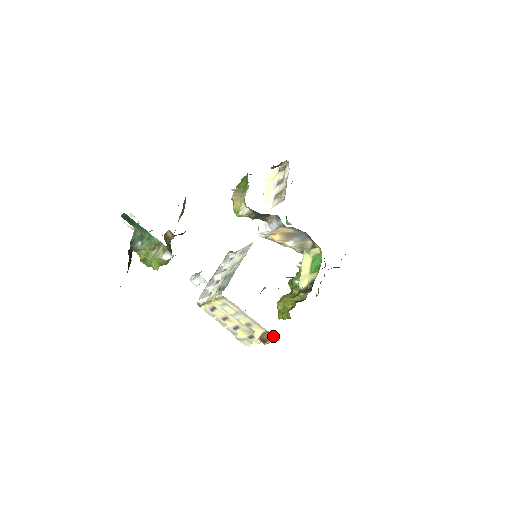
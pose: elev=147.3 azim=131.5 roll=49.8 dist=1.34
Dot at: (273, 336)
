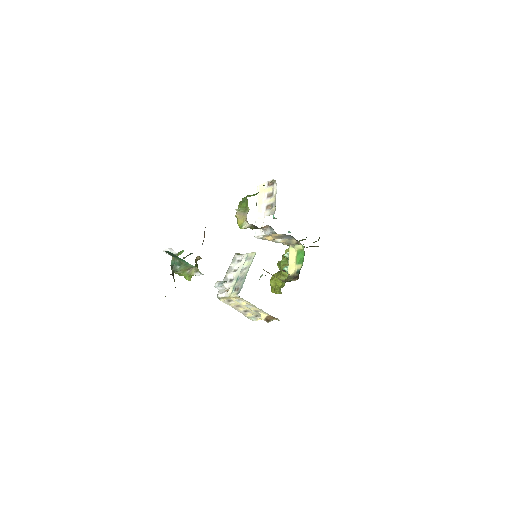
Dot at: (275, 318)
